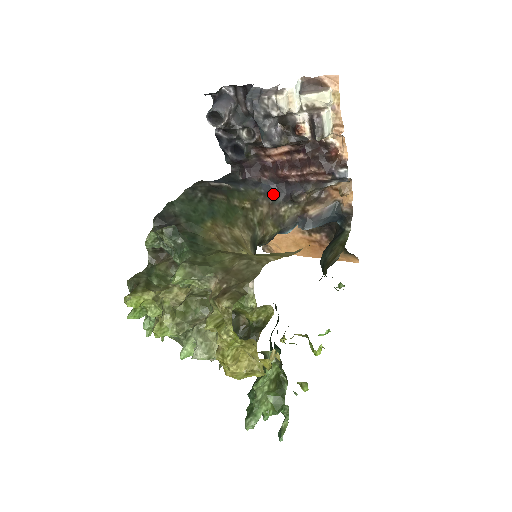
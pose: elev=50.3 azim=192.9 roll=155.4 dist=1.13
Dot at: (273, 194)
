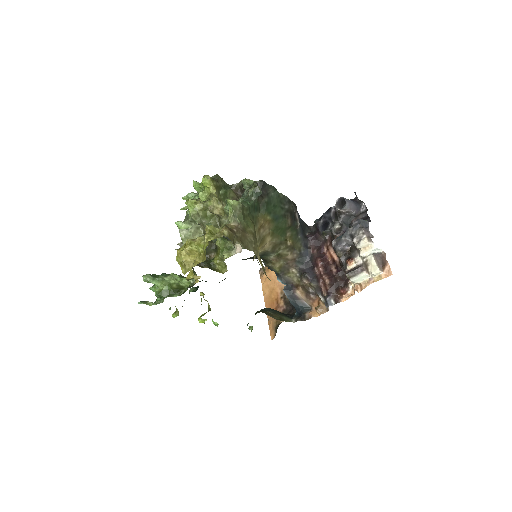
Dot at: (302, 260)
